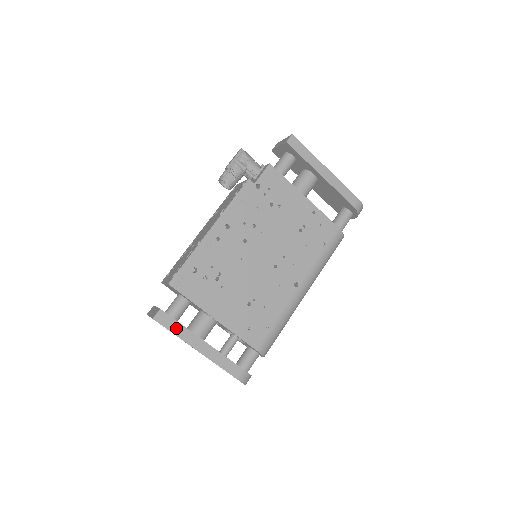
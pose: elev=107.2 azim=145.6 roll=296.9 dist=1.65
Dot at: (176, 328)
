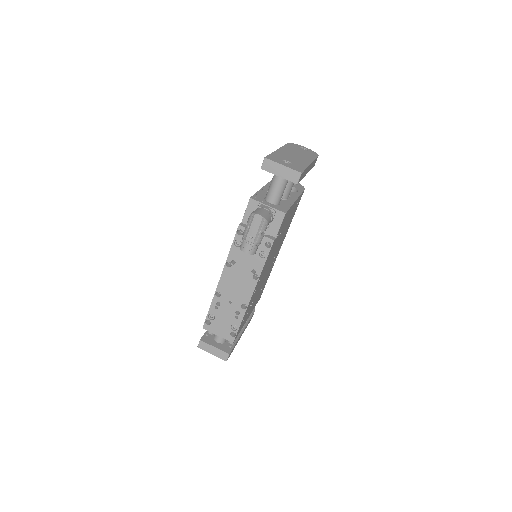
Dot at: (234, 347)
